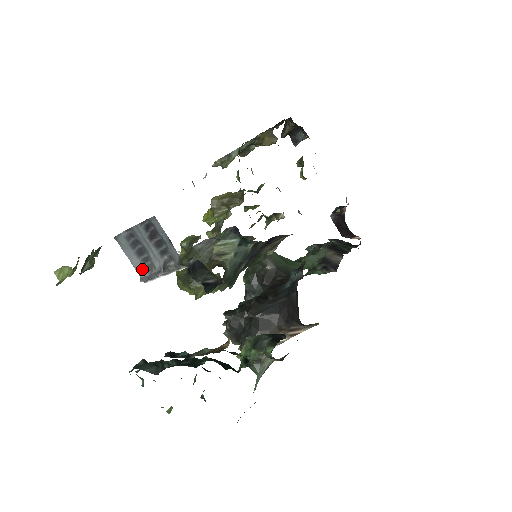
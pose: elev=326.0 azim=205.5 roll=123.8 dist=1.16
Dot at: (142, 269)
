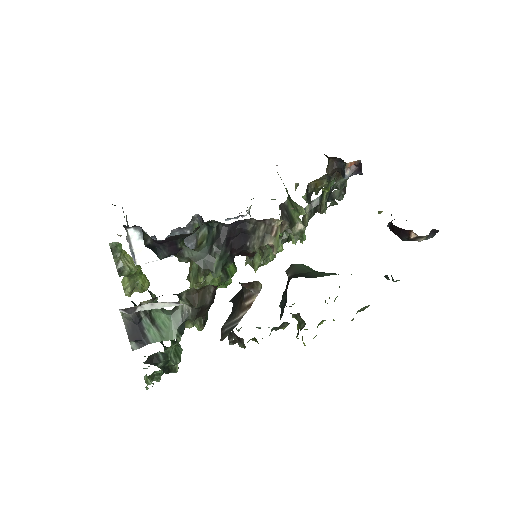
Dot at: occluded
